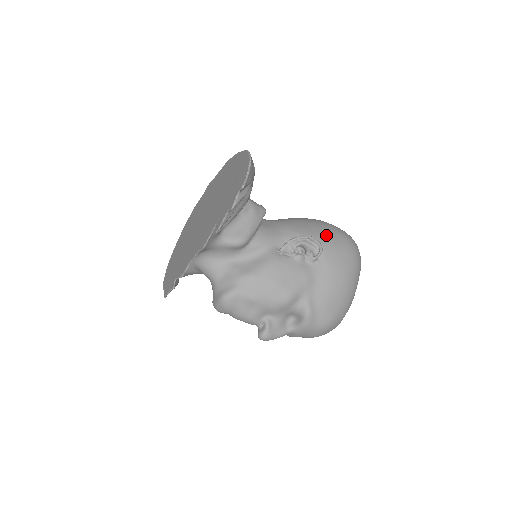
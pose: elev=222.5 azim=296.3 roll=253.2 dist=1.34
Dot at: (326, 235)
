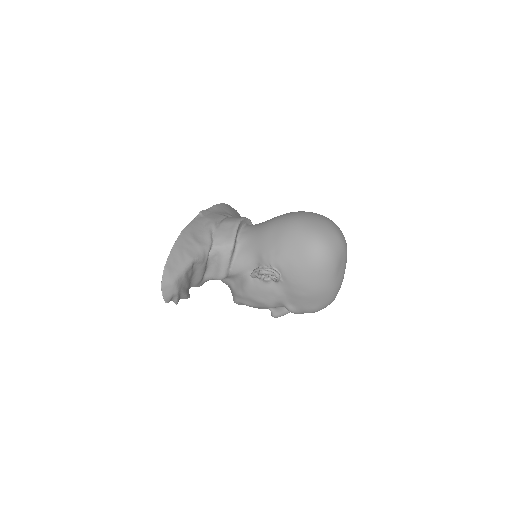
Dot at: (286, 255)
